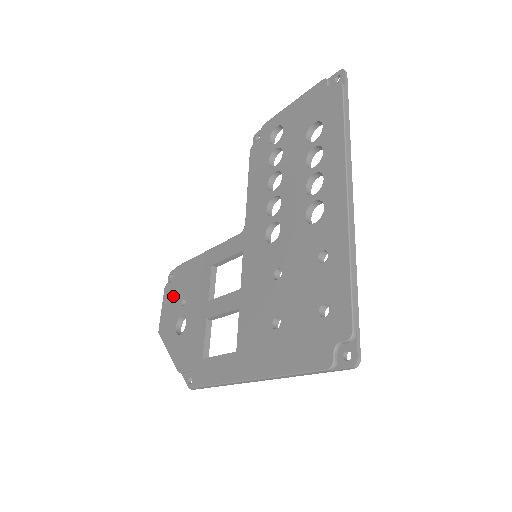
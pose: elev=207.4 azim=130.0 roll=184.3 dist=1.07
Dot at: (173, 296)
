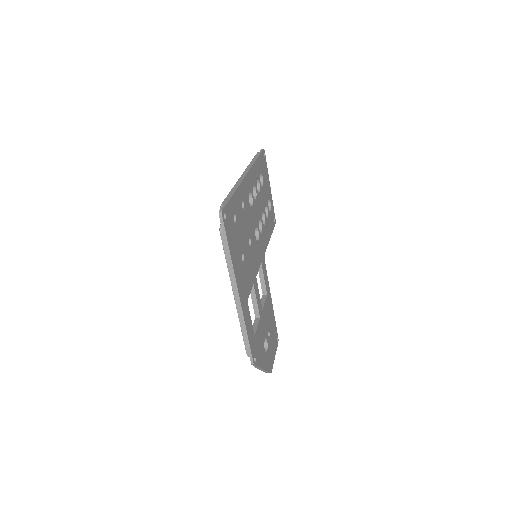
Dot at: occluded
